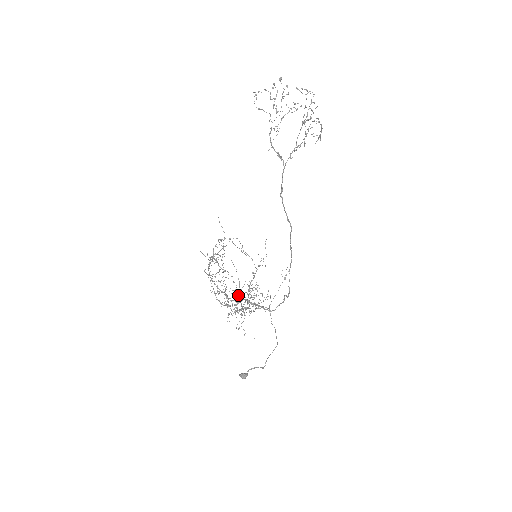
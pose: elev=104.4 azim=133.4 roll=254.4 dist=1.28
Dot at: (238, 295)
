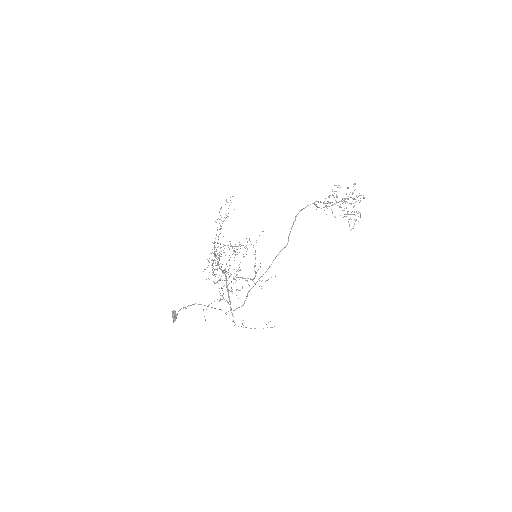
Dot at: occluded
